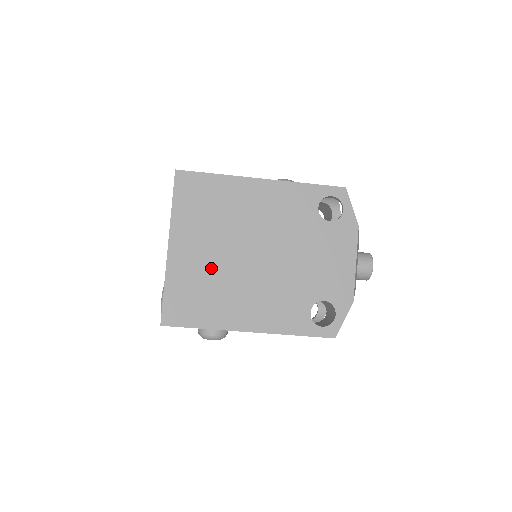
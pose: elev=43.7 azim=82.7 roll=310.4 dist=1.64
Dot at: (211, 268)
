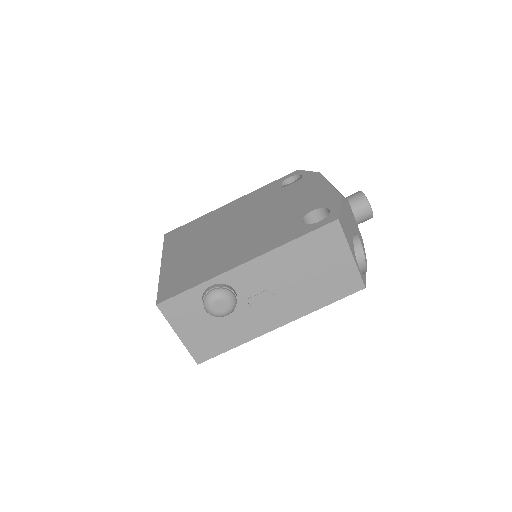
Dot at: (199, 253)
